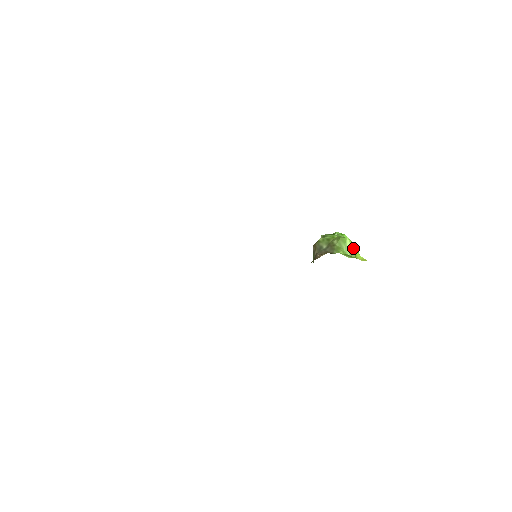
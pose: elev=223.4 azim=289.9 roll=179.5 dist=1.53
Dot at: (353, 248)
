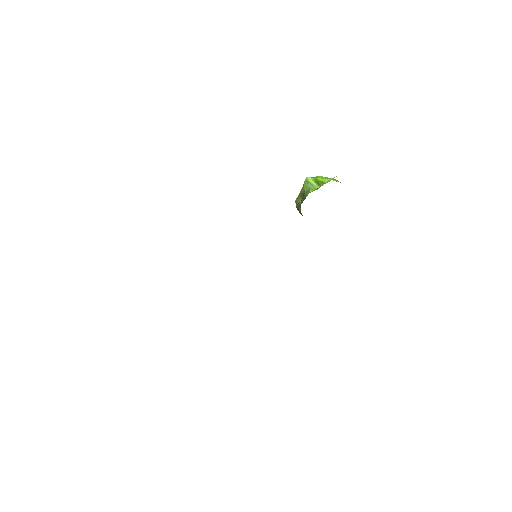
Dot at: (317, 180)
